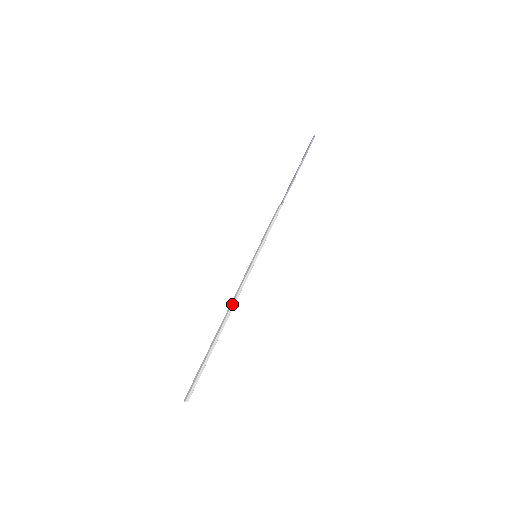
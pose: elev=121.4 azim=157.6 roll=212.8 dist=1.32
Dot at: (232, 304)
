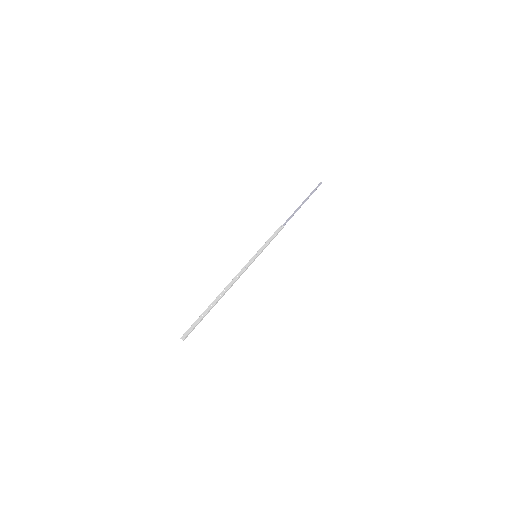
Dot at: (232, 285)
